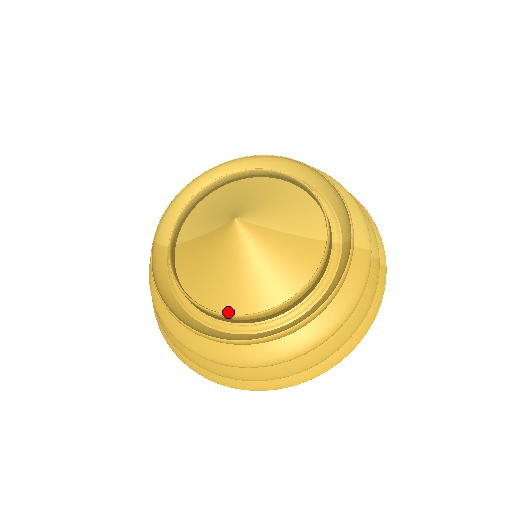
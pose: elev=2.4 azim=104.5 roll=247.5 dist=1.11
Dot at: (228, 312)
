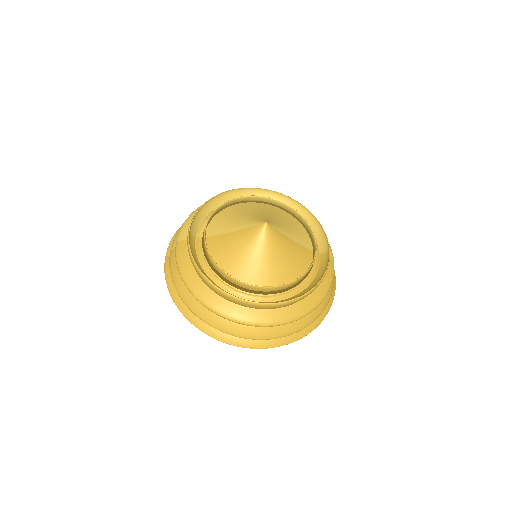
Dot at: occluded
